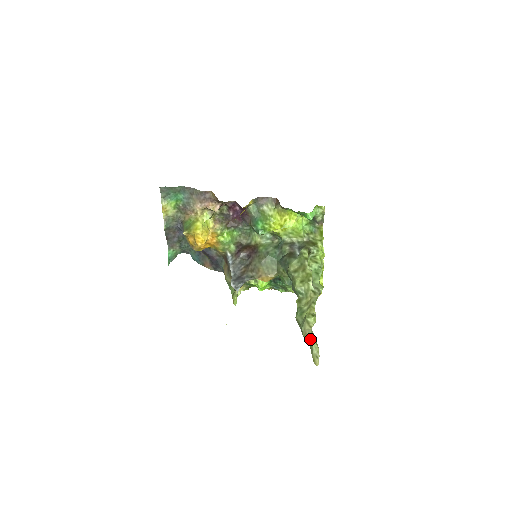
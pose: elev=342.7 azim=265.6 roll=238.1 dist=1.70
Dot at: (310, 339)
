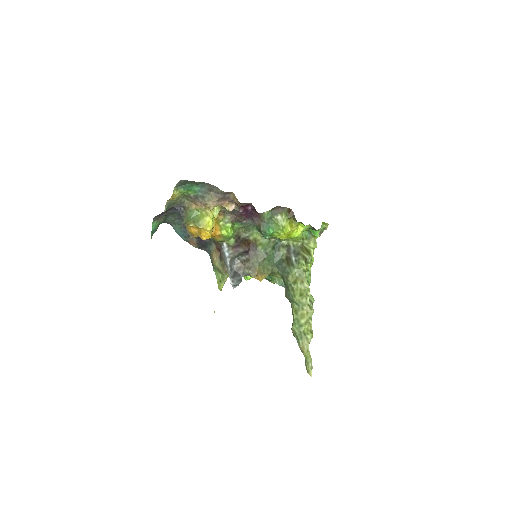
Dot at: (308, 354)
